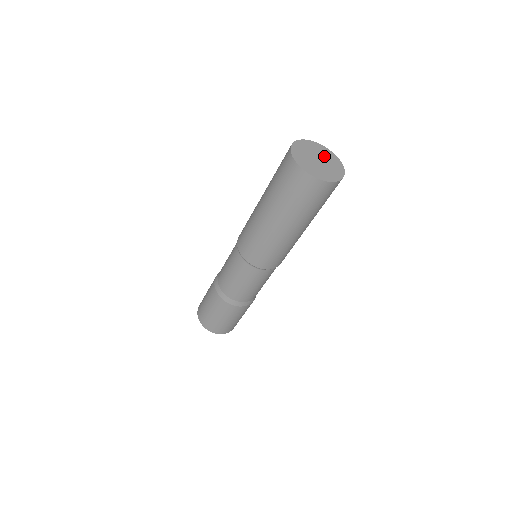
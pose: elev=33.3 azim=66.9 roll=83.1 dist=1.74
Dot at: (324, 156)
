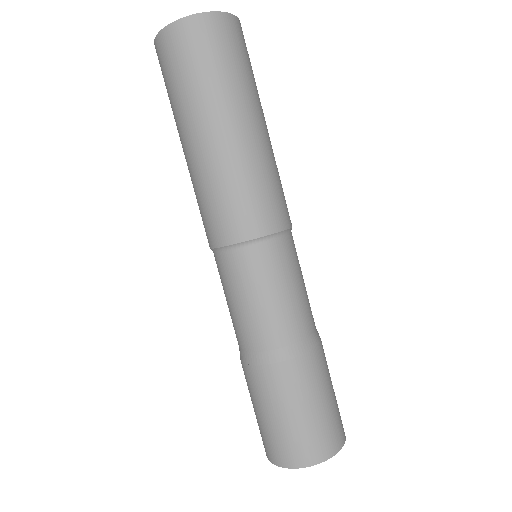
Dot at: occluded
